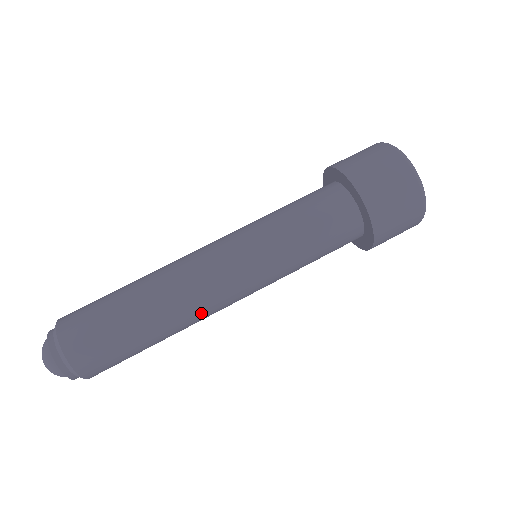
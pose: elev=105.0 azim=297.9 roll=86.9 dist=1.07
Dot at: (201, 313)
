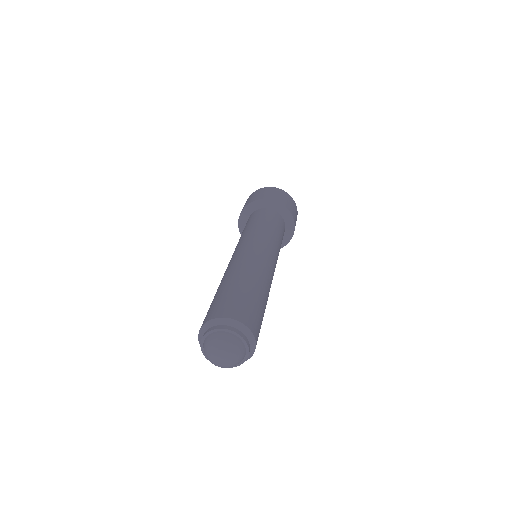
Dot at: (256, 264)
